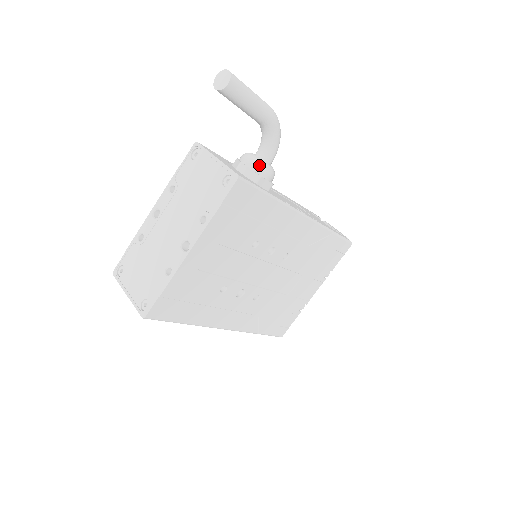
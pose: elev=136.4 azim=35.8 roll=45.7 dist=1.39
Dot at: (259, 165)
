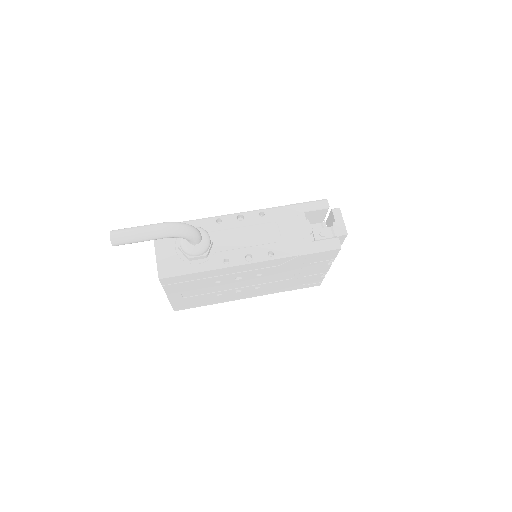
Dot at: (185, 250)
